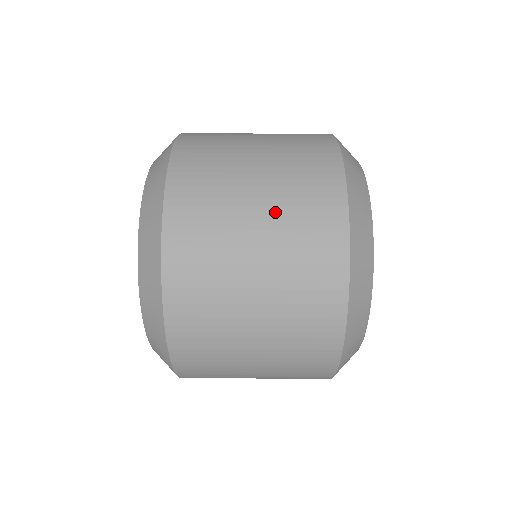
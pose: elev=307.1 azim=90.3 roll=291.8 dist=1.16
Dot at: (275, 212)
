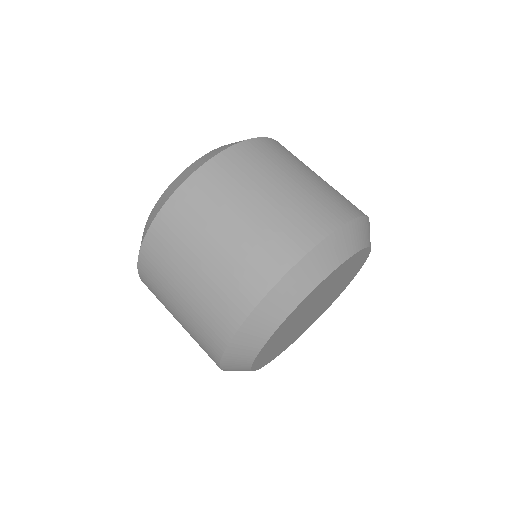
Dot at: (252, 227)
